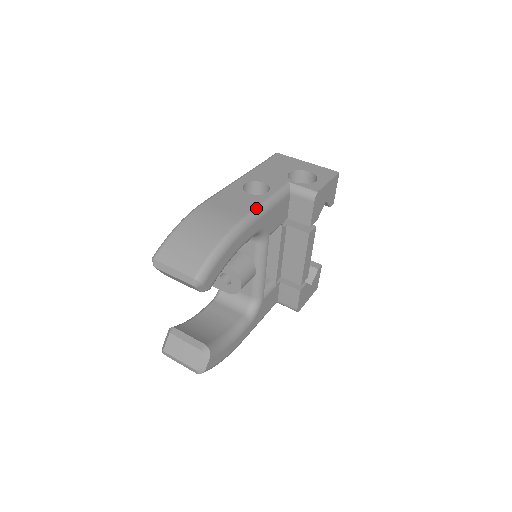
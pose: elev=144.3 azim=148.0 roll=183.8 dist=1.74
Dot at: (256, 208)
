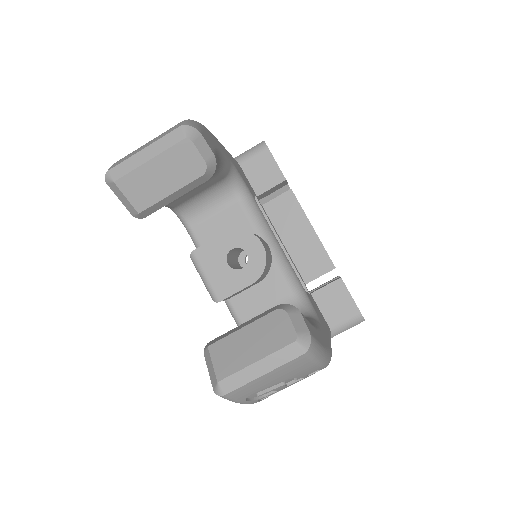
Dot at: occluded
